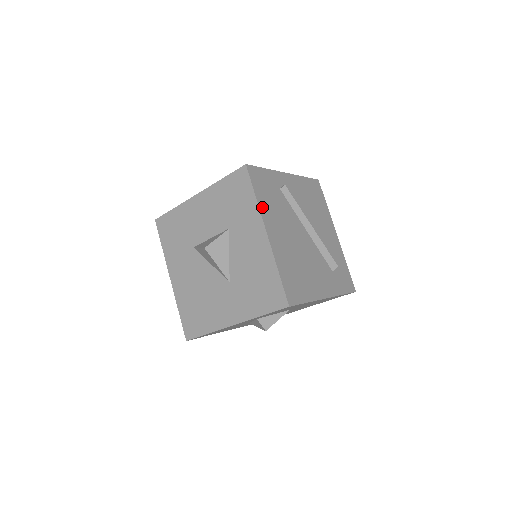
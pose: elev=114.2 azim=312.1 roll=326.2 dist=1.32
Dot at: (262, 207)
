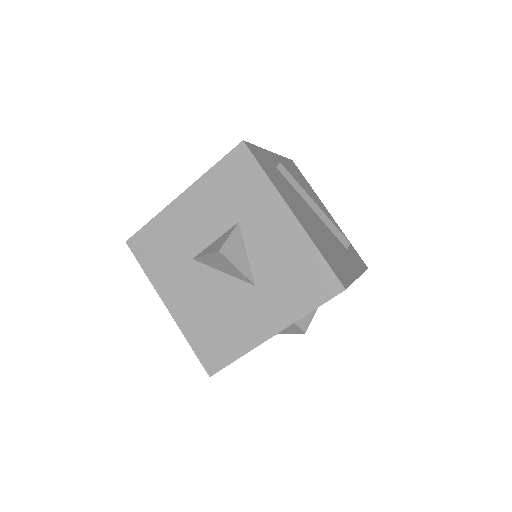
Dot at: (276, 186)
